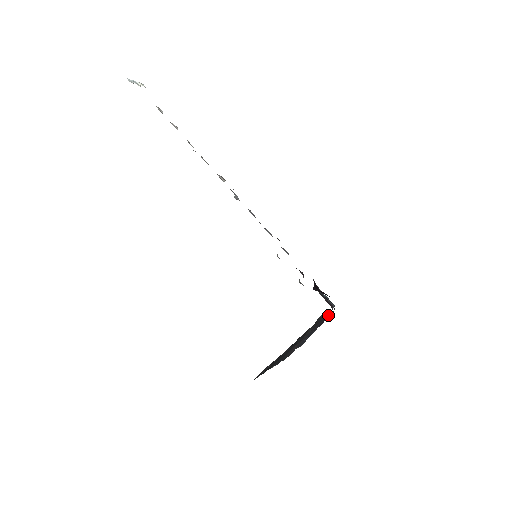
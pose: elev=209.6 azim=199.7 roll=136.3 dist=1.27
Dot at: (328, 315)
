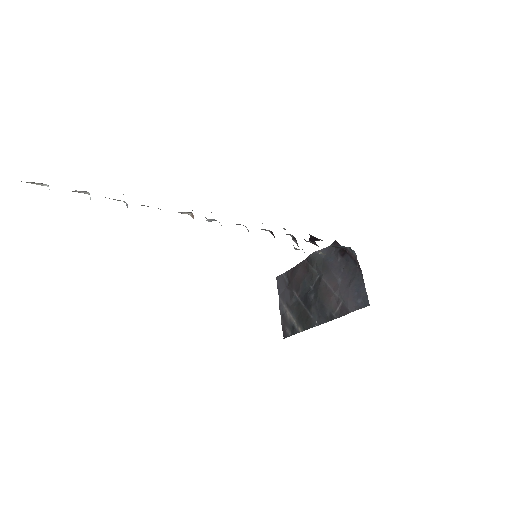
Dot at: (327, 250)
